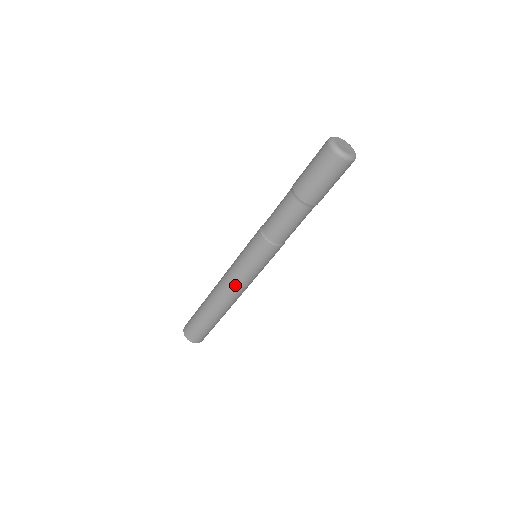
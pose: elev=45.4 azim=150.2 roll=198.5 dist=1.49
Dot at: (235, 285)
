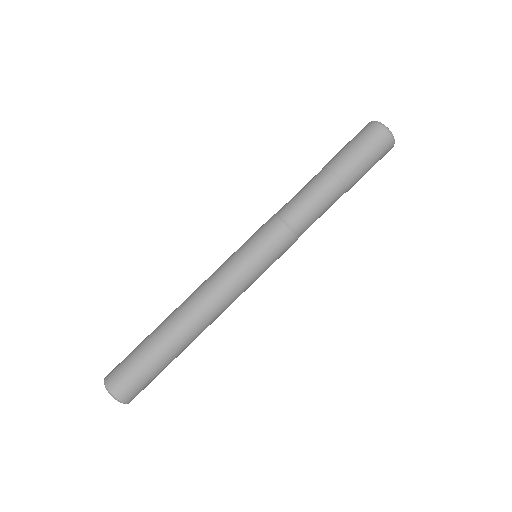
Dot at: (223, 289)
